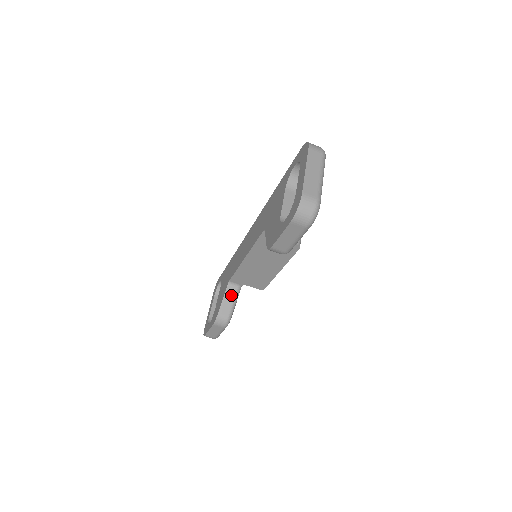
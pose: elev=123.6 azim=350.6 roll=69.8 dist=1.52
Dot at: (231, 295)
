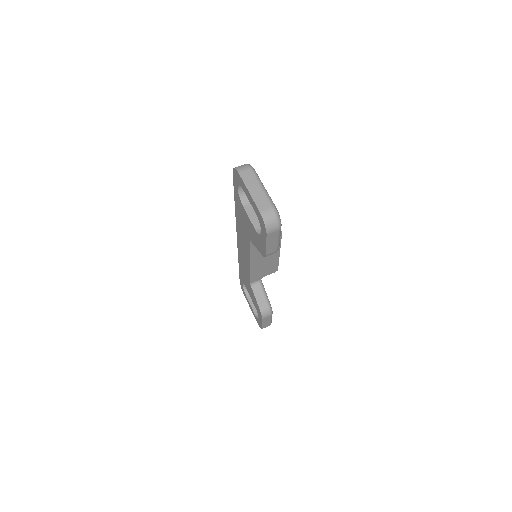
Dot at: (259, 291)
